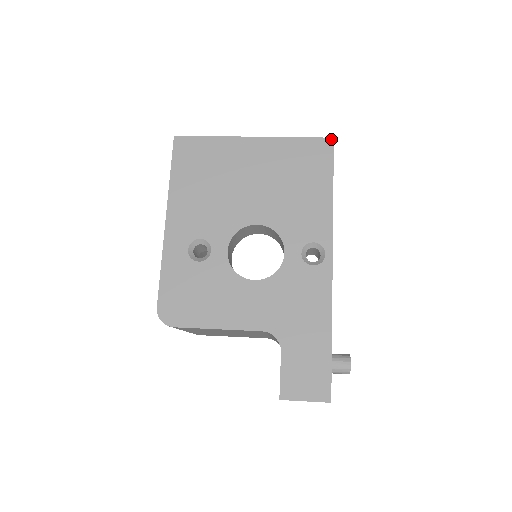
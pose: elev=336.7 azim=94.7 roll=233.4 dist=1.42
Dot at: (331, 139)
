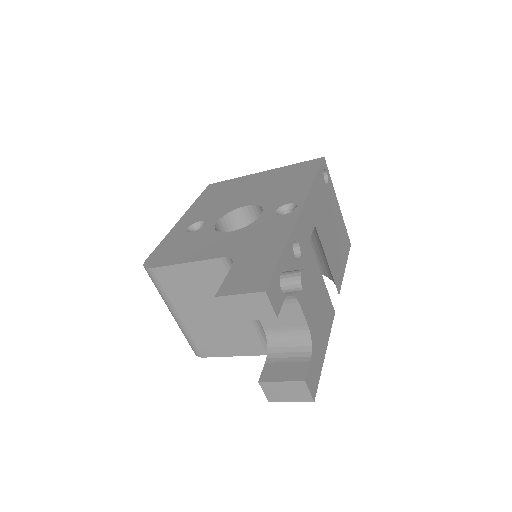
Dot at: (322, 158)
